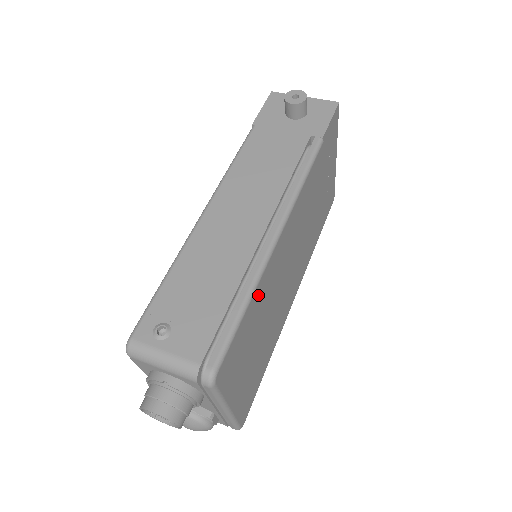
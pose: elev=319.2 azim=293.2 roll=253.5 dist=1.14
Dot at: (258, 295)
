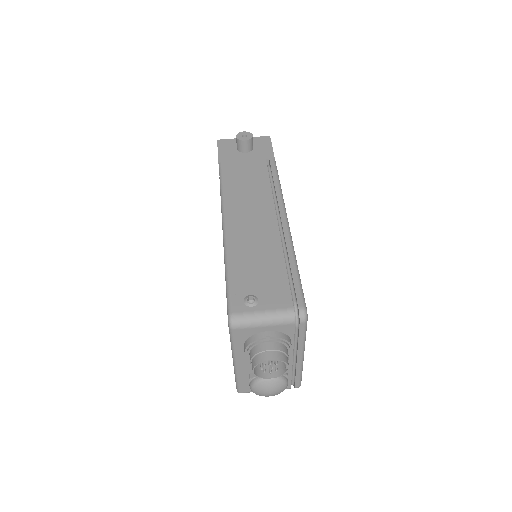
Dot at: occluded
